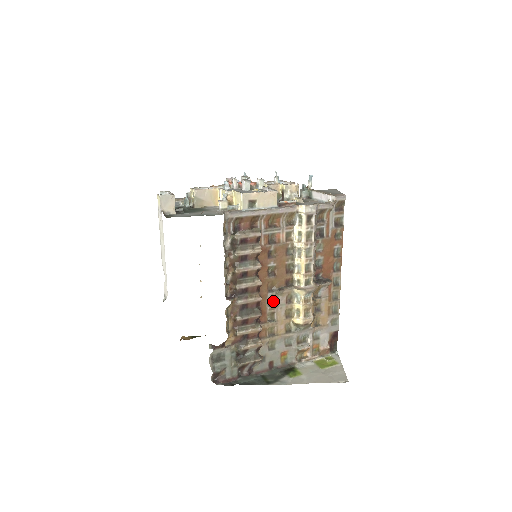
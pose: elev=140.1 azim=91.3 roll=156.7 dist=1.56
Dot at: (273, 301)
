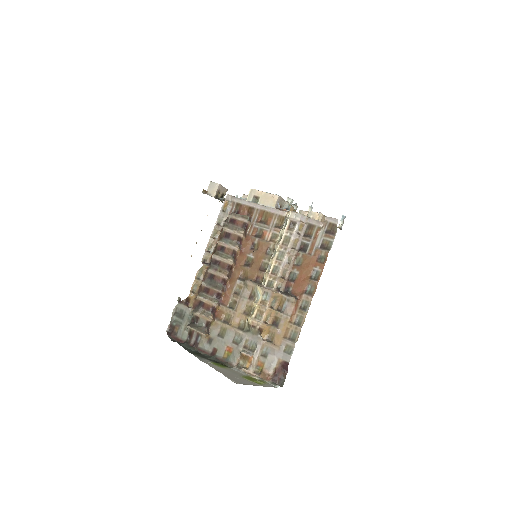
Dot at: (240, 290)
